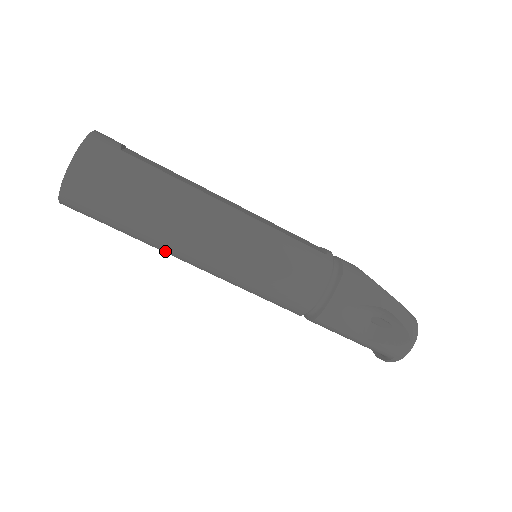
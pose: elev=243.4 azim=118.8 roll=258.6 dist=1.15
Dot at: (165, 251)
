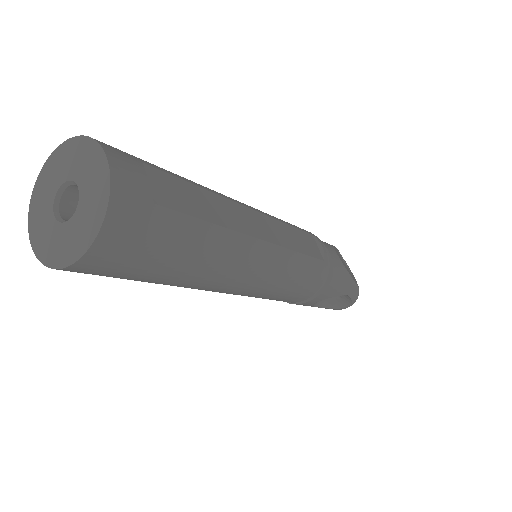
Dot at: occluded
